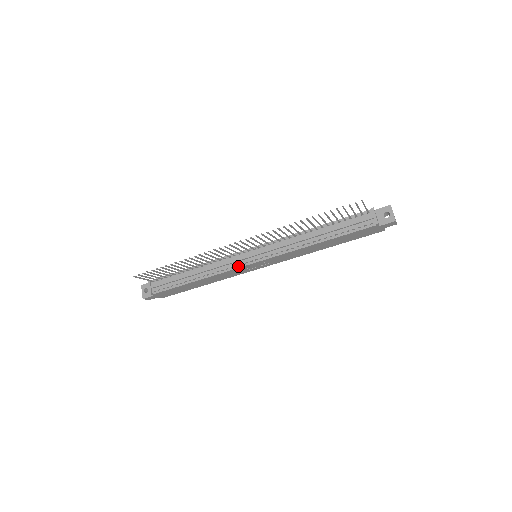
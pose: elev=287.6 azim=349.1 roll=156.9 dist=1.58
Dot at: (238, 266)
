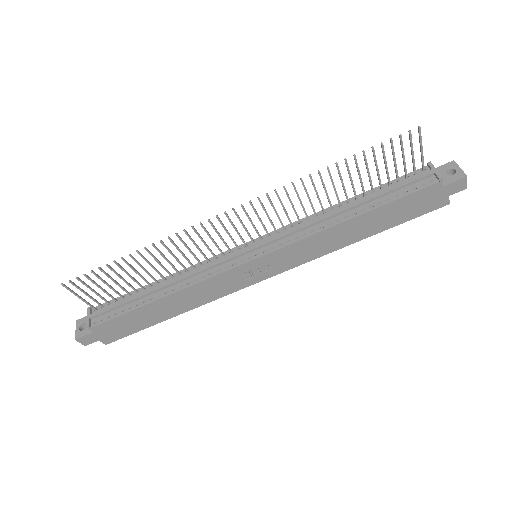
Dot at: (228, 267)
